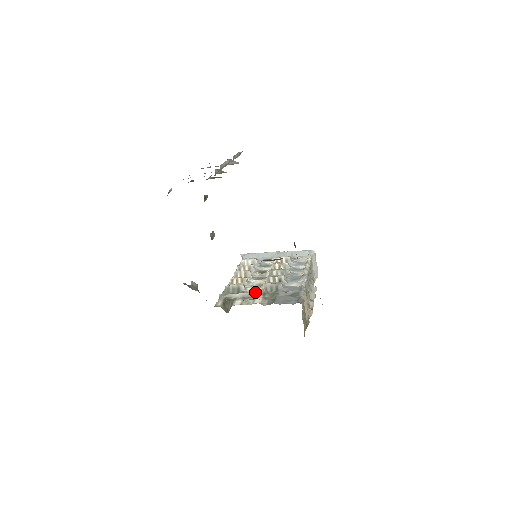
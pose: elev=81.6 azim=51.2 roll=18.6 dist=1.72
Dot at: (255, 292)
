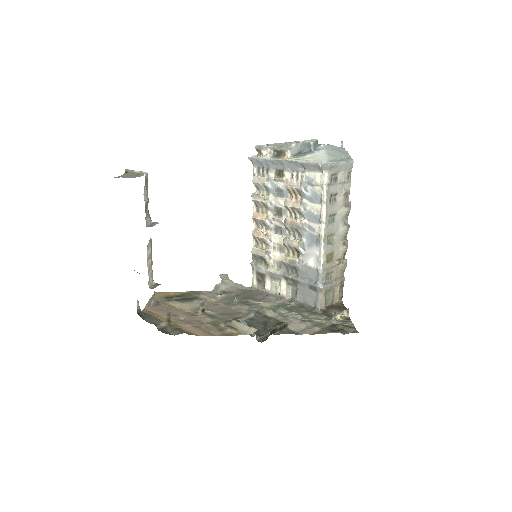
Dot at: (278, 272)
